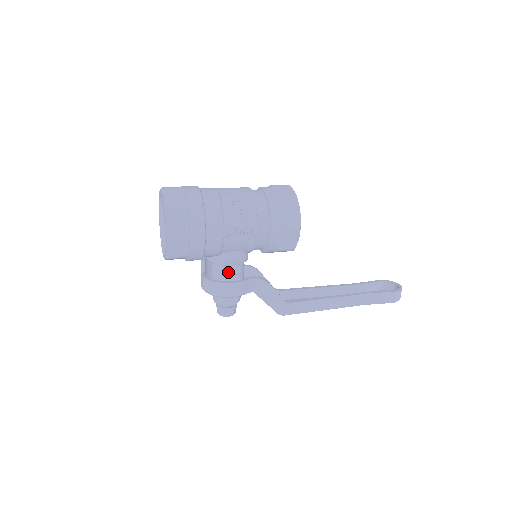
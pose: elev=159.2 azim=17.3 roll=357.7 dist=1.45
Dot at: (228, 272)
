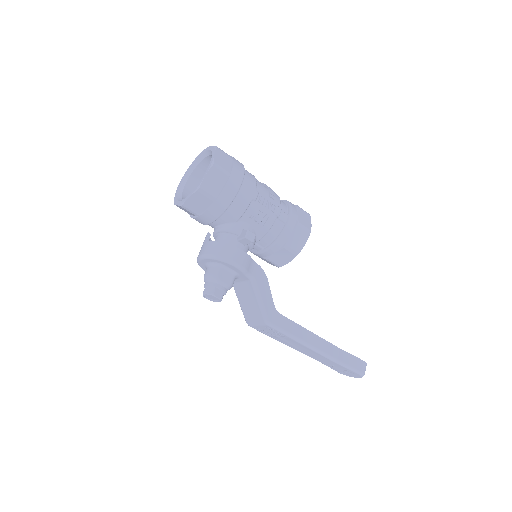
Dot at: (242, 237)
